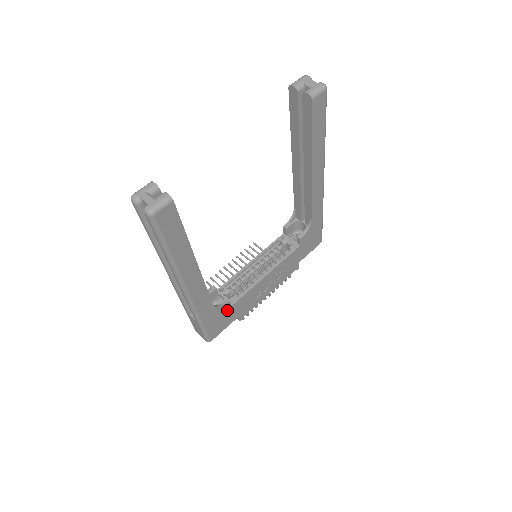
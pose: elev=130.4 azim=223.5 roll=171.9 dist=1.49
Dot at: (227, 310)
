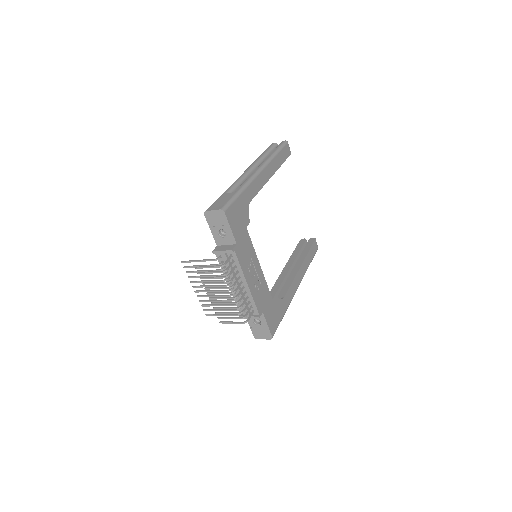
Dot at: (244, 223)
